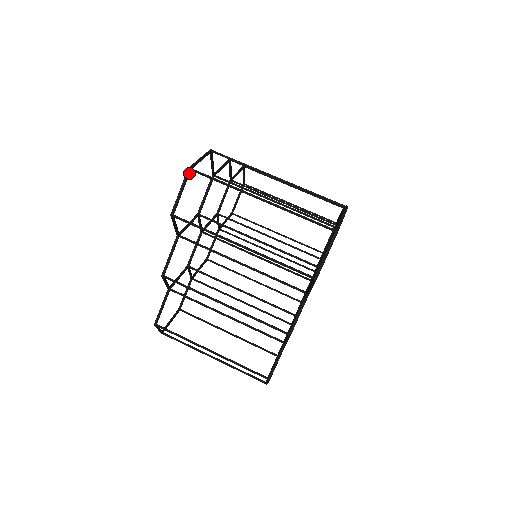
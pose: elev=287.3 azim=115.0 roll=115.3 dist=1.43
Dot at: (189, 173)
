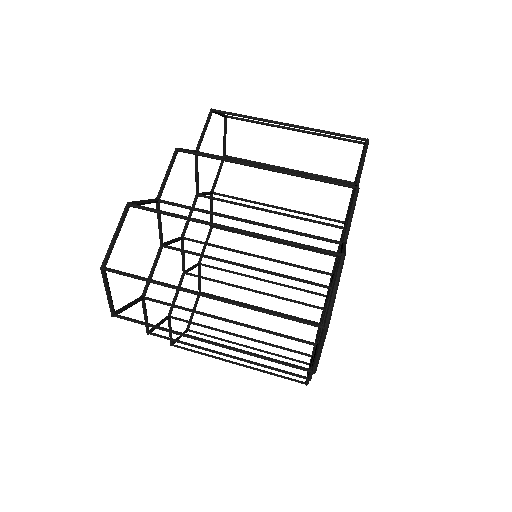
Dot at: (105, 273)
